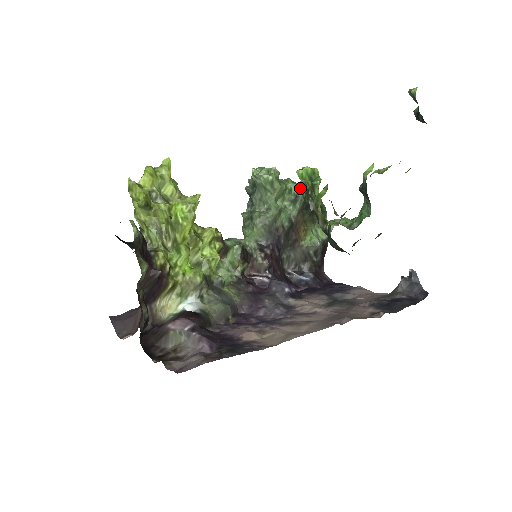
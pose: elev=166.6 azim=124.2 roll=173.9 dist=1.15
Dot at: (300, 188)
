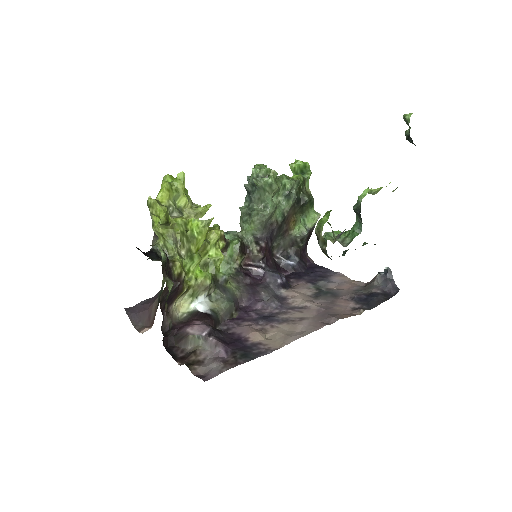
Dot at: (294, 185)
